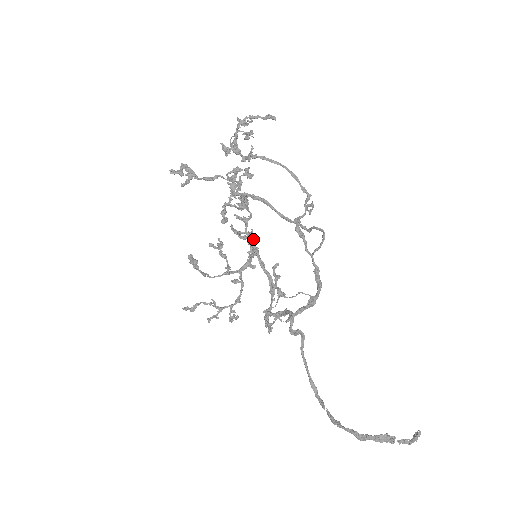
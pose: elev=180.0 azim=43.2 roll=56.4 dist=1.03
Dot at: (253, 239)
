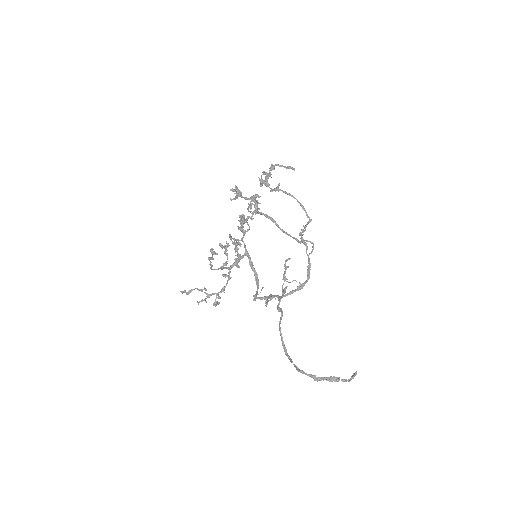
Dot at: (245, 246)
